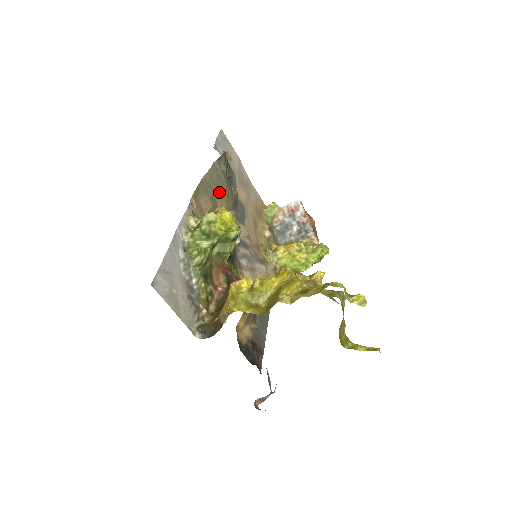
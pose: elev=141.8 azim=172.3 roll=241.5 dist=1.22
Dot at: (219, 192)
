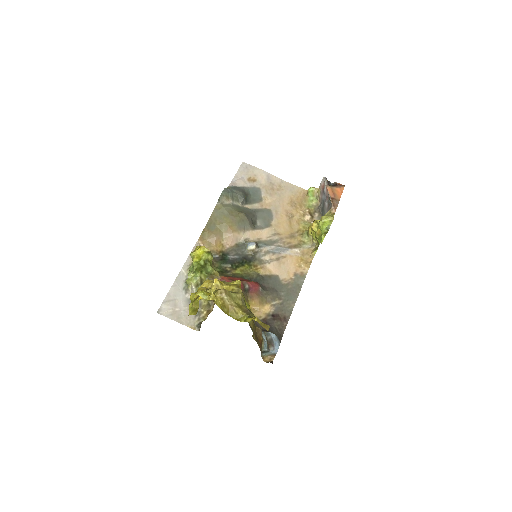
Dot at: (222, 224)
